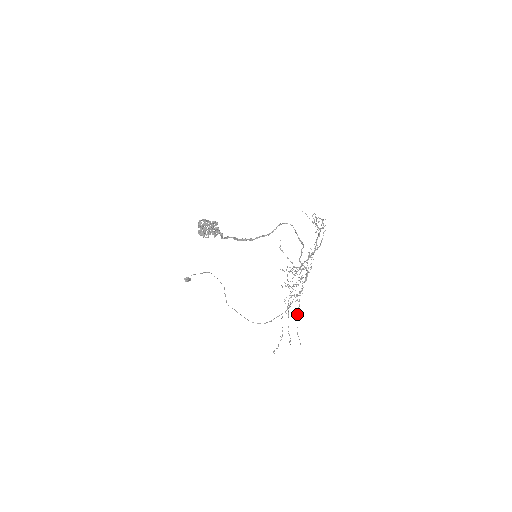
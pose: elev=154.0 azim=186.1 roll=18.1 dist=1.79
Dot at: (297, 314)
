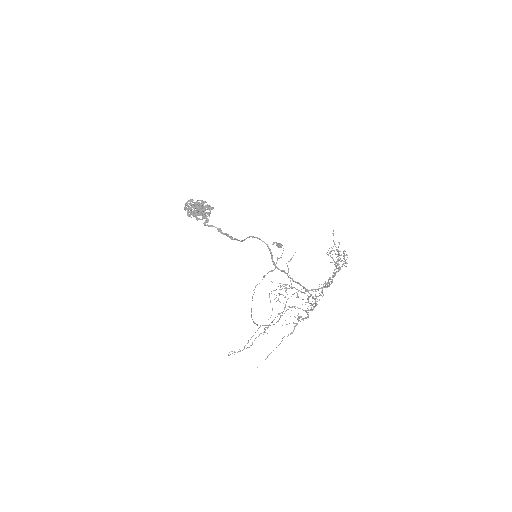
Dot at: occluded
